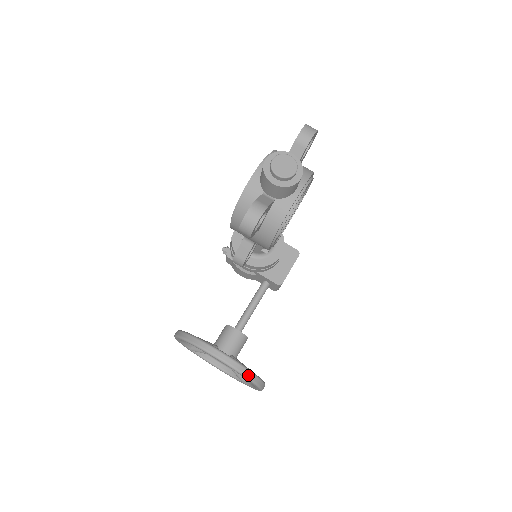
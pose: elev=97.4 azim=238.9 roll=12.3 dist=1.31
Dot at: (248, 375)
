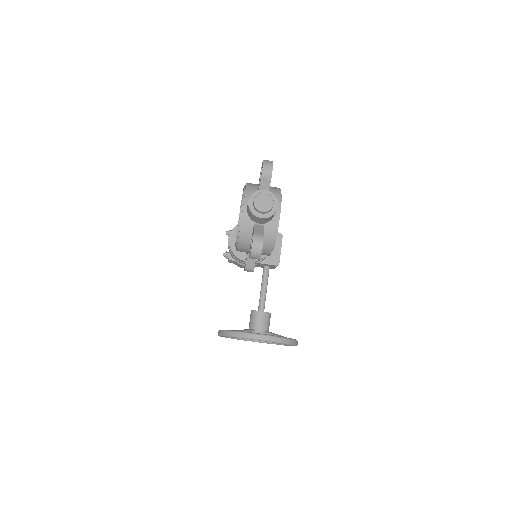
Dot at: (285, 342)
